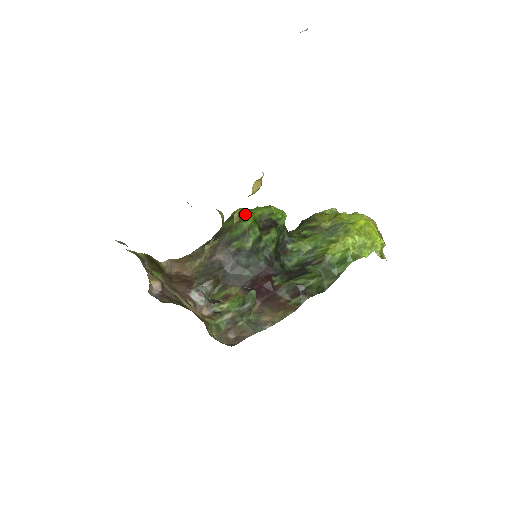
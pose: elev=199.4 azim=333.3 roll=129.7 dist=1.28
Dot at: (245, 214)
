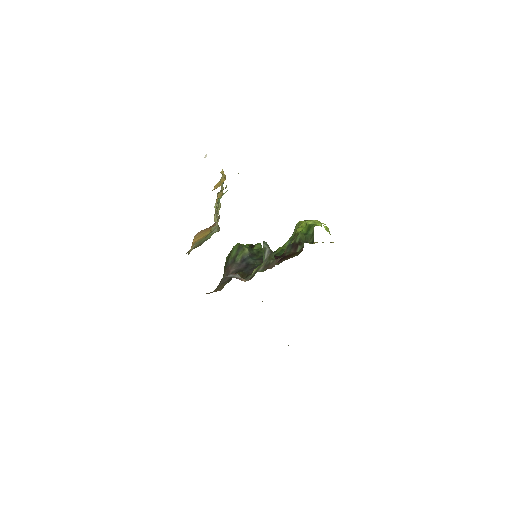
Dot at: occluded
